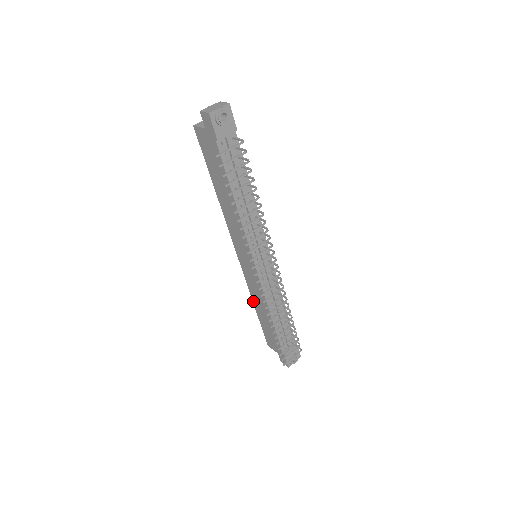
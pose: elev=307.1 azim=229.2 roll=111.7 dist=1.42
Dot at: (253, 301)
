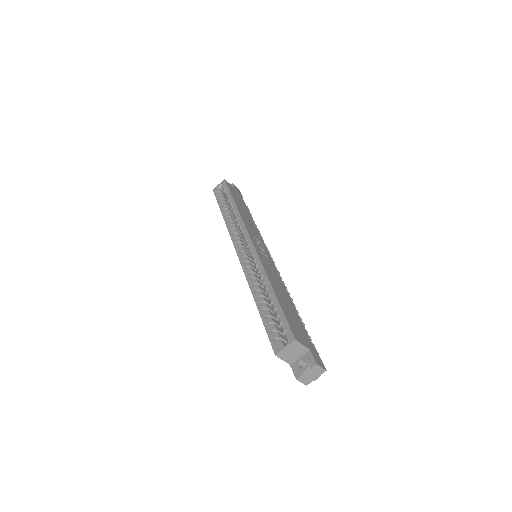
Dot at: (225, 221)
